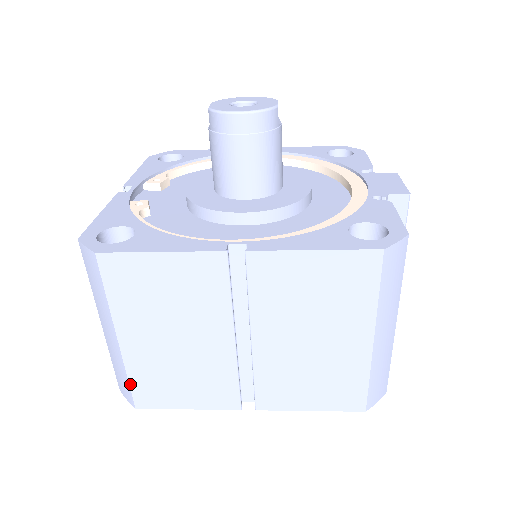
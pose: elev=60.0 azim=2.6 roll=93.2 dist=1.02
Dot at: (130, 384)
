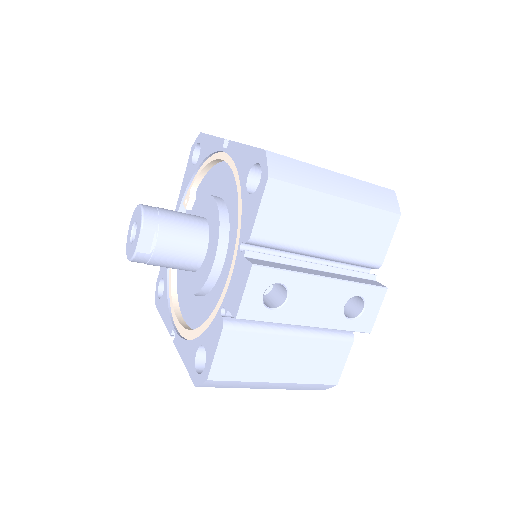
Dot at: occluded
